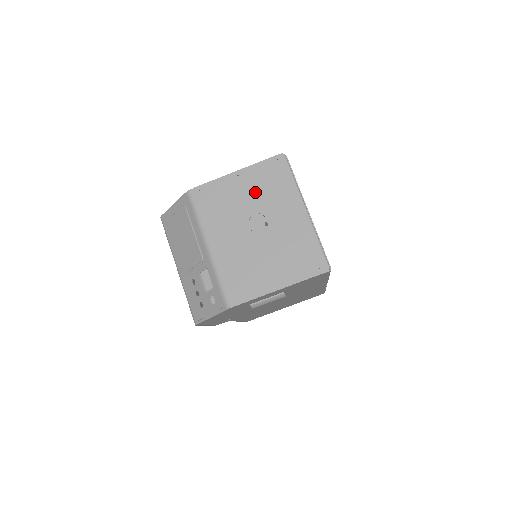
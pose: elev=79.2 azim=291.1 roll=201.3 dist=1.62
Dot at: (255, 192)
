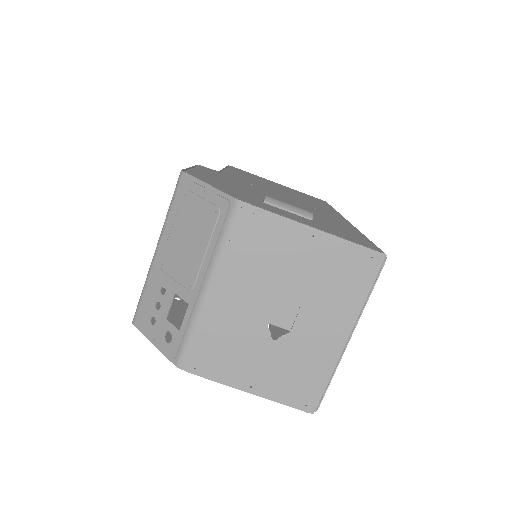
Dot at: (314, 273)
